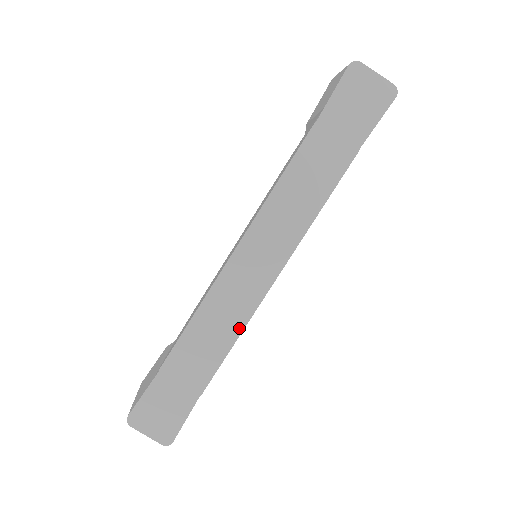
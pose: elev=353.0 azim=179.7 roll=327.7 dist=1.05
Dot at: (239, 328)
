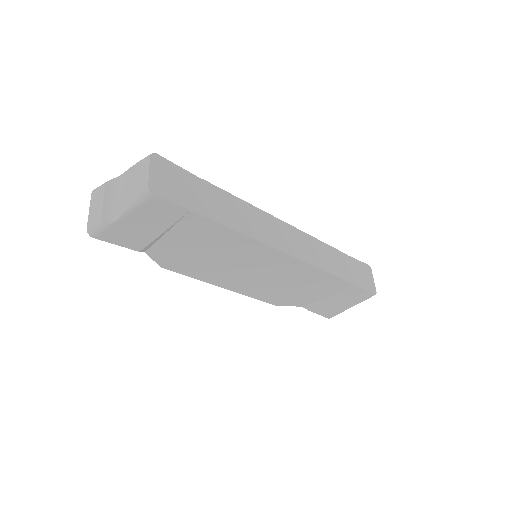
Dot at: (254, 236)
